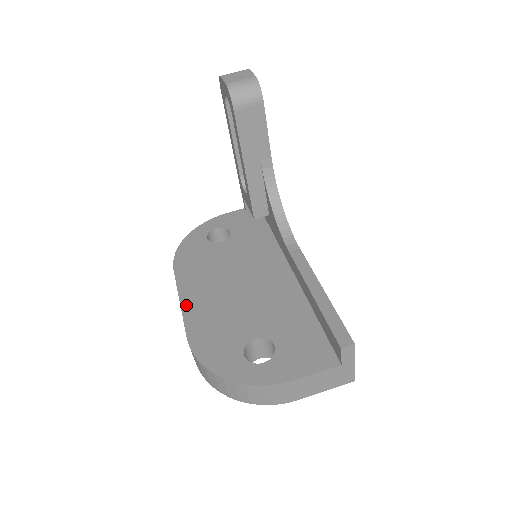
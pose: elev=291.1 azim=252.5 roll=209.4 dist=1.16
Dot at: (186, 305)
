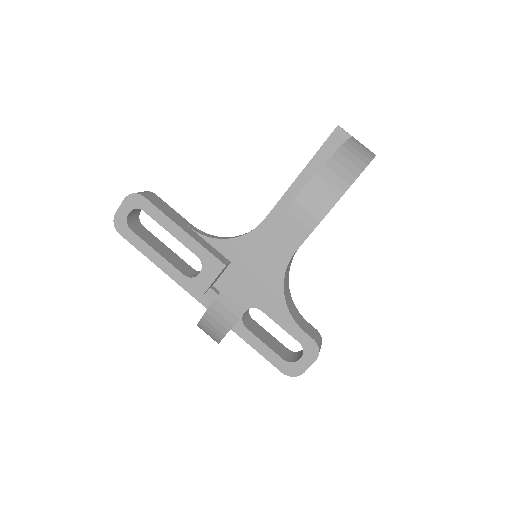
Dot at: (259, 243)
